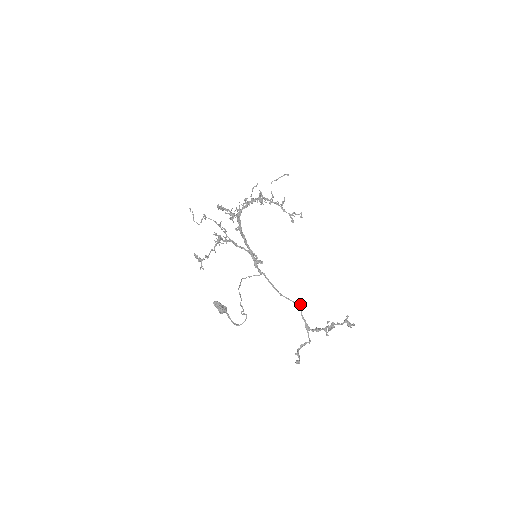
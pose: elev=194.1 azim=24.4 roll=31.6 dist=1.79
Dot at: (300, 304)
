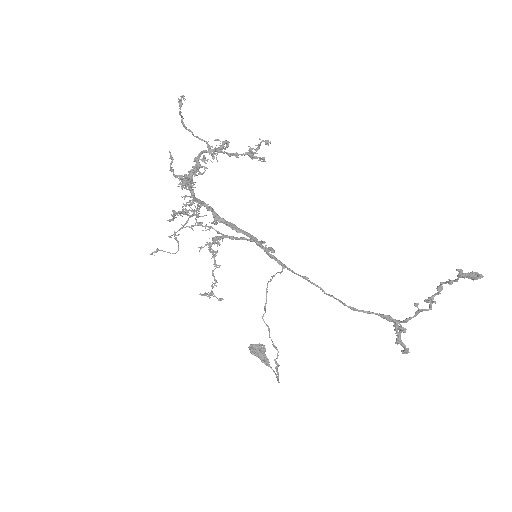
Dot at: (348, 307)
